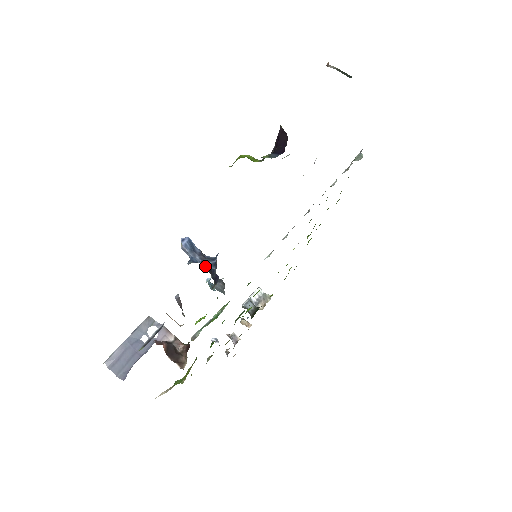
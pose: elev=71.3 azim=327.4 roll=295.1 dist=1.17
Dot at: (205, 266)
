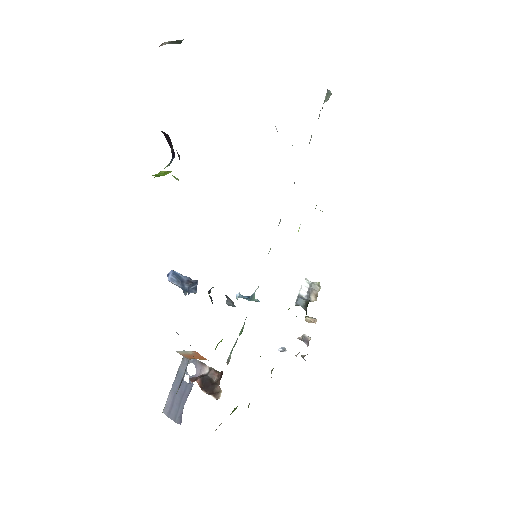
Dot at: (189, 293)
